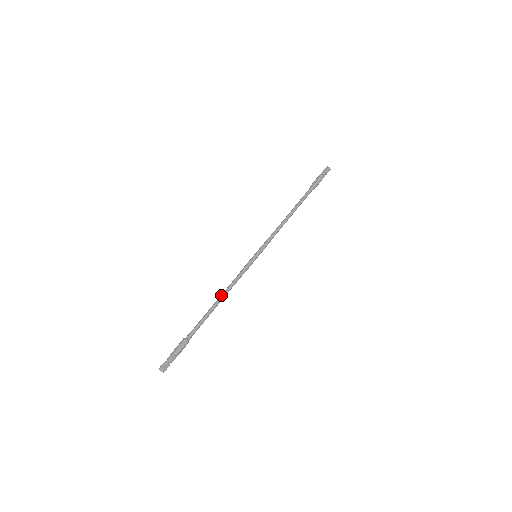
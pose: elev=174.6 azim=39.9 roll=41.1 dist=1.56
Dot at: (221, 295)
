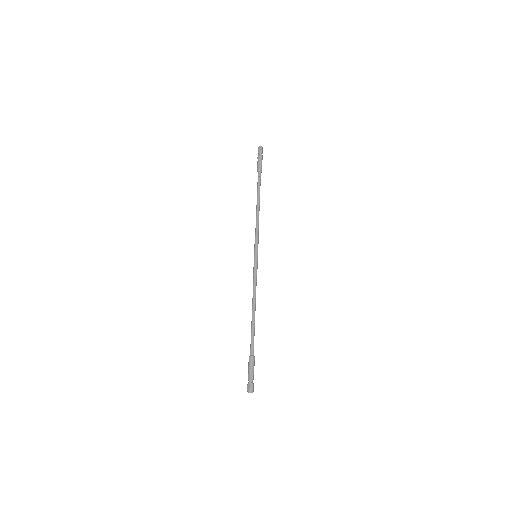
Dot at: (253, 304)
